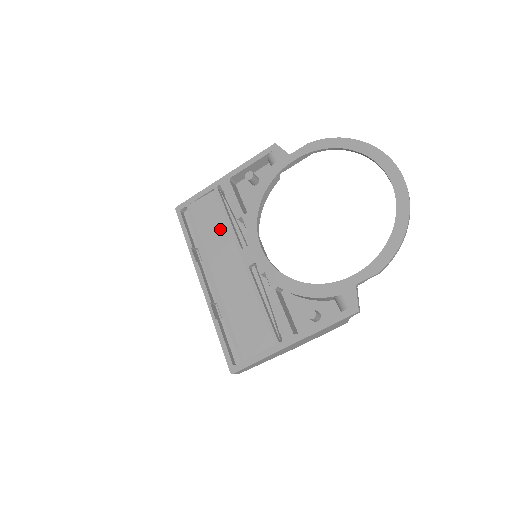
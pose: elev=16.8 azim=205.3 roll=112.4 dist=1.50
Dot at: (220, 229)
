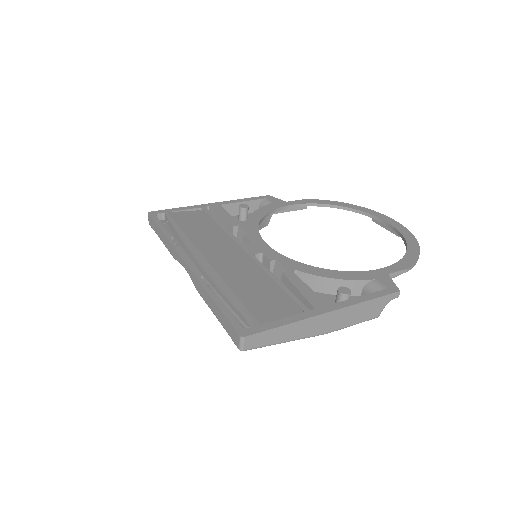
Dot at: (210, 231)
